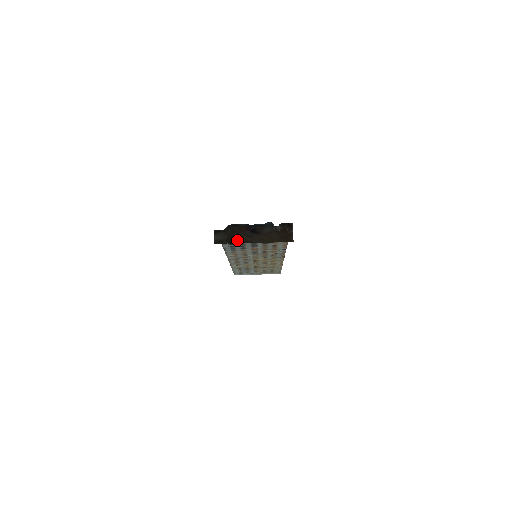
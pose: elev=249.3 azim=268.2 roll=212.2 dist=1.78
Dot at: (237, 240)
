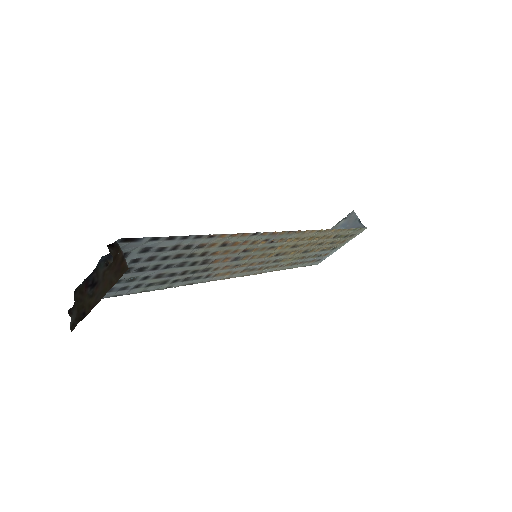
Dot at: (84, 311)
